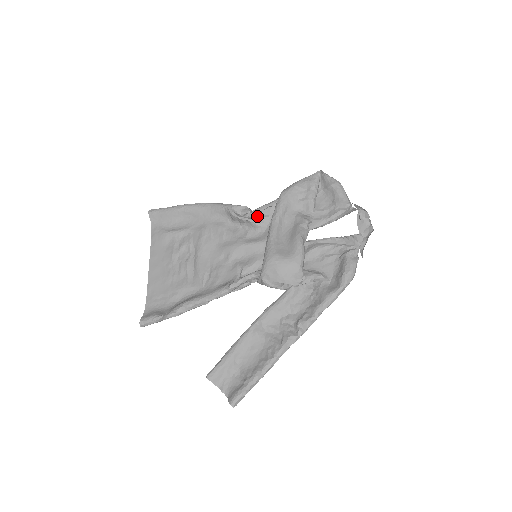
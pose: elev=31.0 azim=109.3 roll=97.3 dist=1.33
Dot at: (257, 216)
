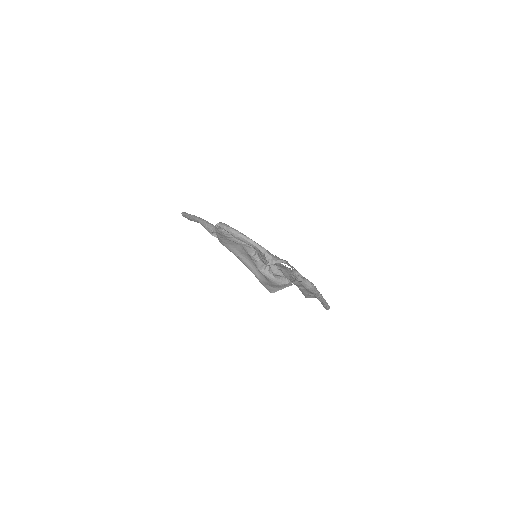
Dot at: occluded
